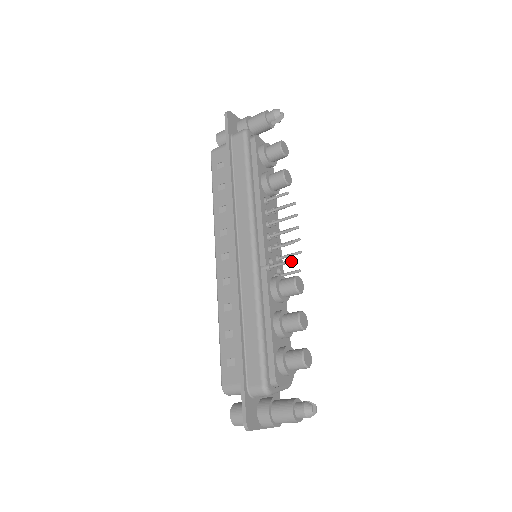
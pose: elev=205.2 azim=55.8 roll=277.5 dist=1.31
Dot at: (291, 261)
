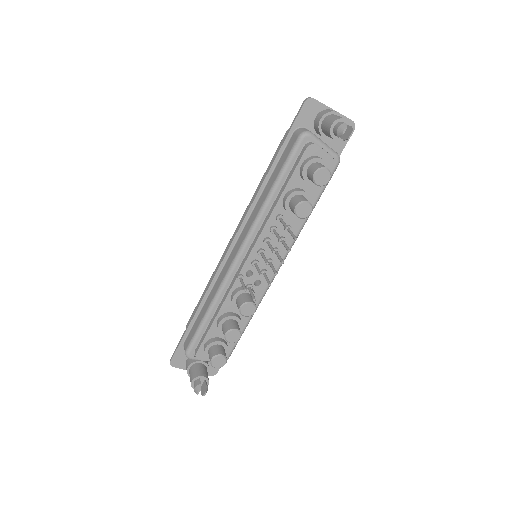
Dot at: (244, 290)
